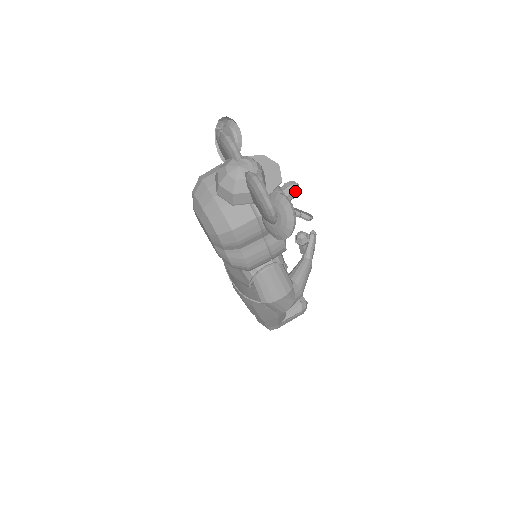
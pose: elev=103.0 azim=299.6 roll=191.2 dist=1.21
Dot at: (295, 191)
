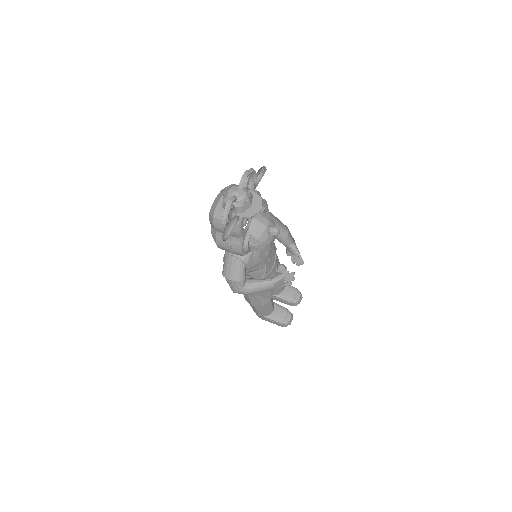
Dot at: (273, 233)
